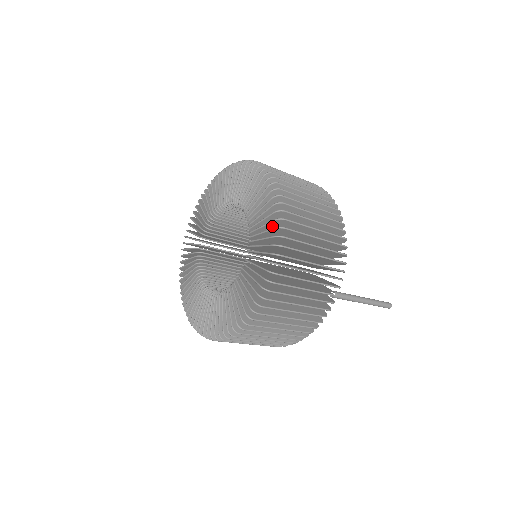
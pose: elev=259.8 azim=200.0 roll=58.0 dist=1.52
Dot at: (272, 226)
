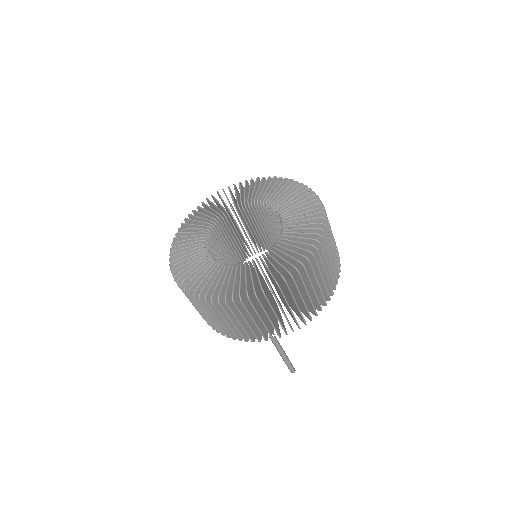
Dot at: (287, 265)
